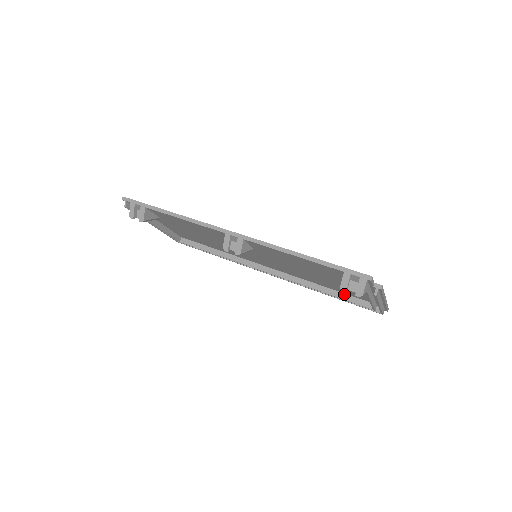
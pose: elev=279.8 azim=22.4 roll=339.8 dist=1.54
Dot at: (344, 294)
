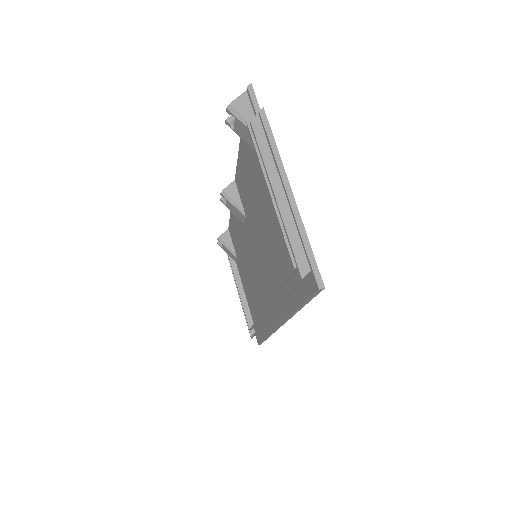
Dot at: occluded
